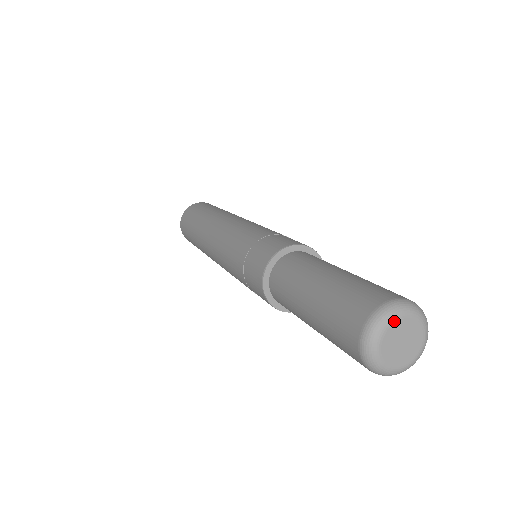
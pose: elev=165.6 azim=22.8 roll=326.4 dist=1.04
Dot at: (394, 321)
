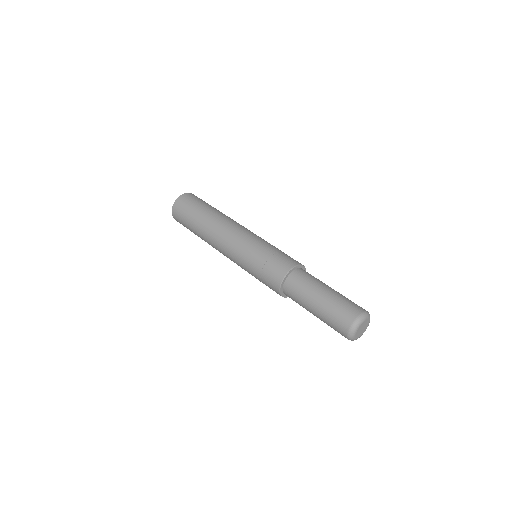
Dot at: (362, 323)
